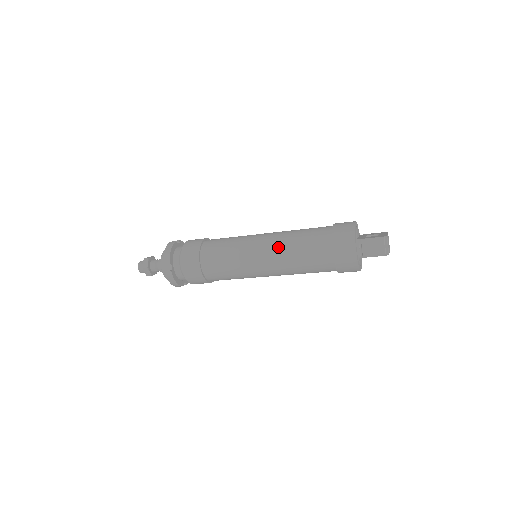
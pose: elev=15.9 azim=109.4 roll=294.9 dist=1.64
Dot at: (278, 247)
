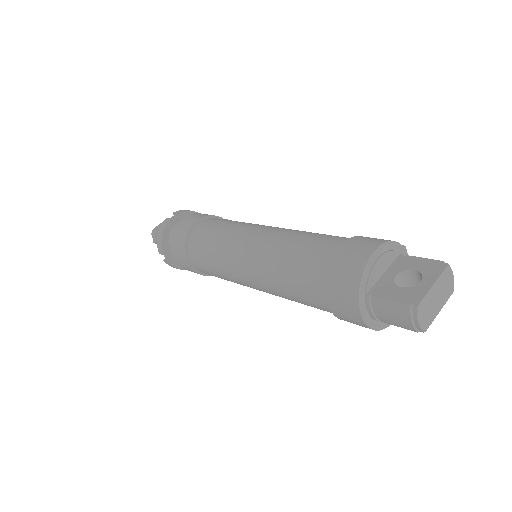
Dot at: (261, 271)
